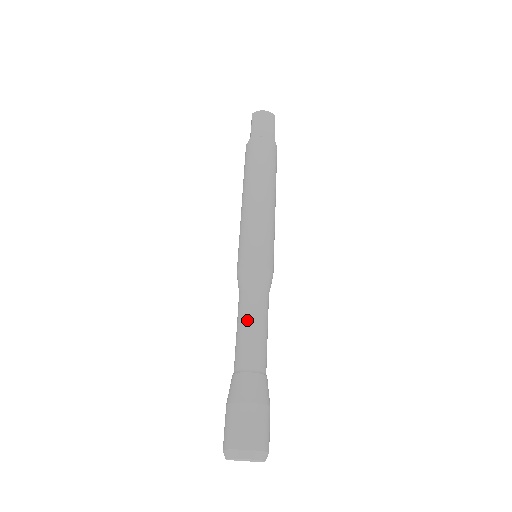
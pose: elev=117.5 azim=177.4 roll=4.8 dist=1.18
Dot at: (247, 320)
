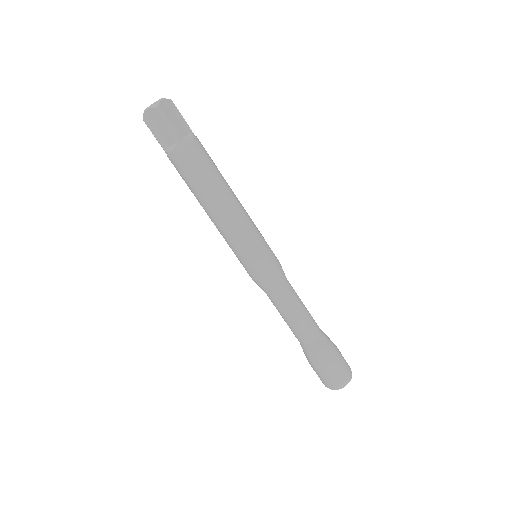
Dot at: (298, 308)
